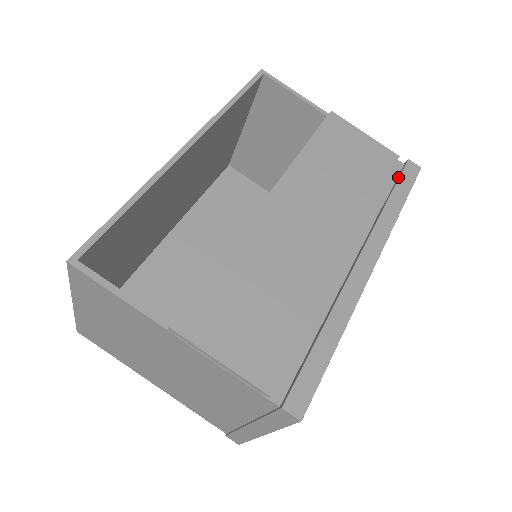
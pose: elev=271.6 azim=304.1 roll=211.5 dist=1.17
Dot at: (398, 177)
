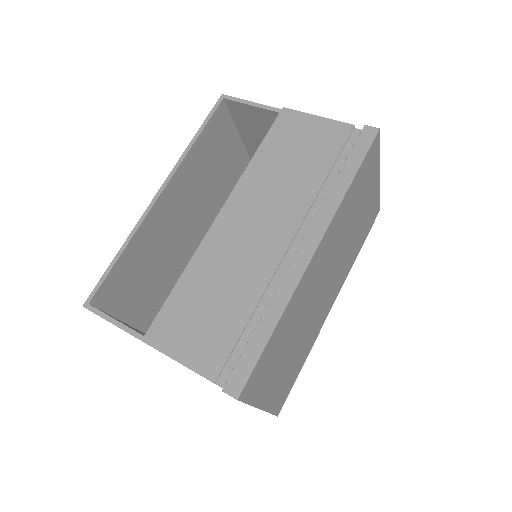
Dot at: (352, 149)
